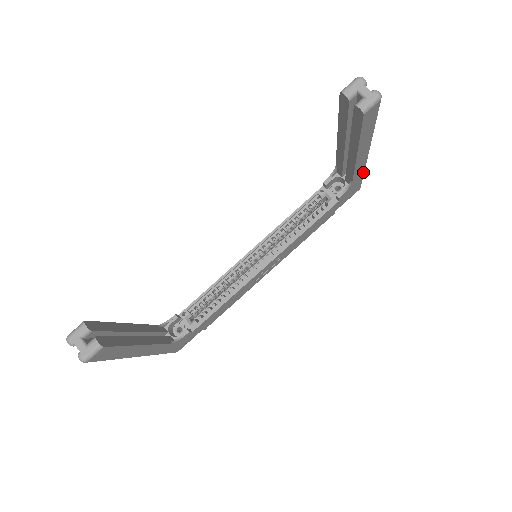
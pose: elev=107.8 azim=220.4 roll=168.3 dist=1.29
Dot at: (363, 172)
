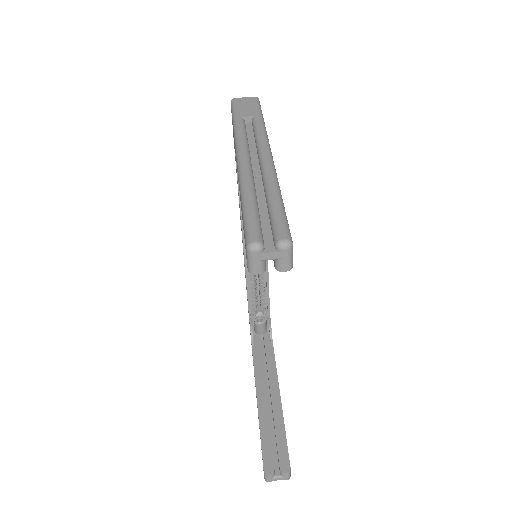
Dot at: (265, 128)
